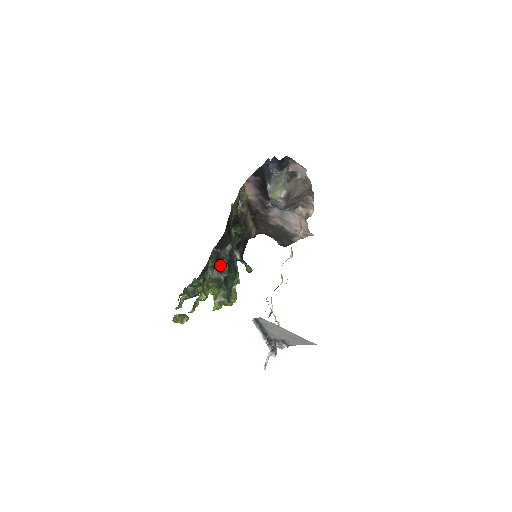
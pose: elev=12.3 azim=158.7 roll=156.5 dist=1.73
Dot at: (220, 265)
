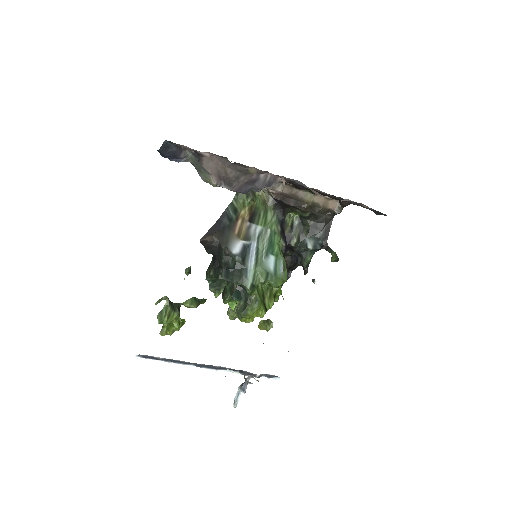
Dot at: occluded
